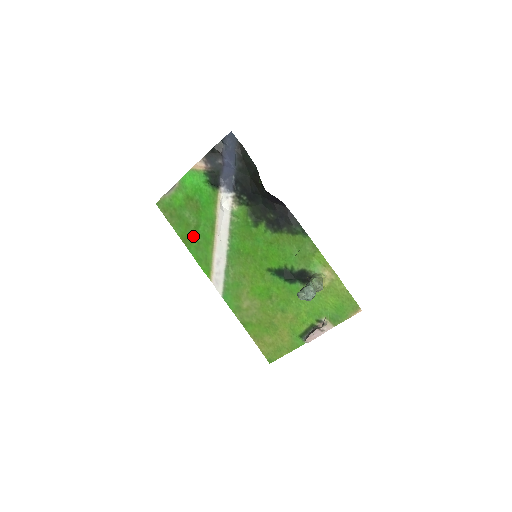
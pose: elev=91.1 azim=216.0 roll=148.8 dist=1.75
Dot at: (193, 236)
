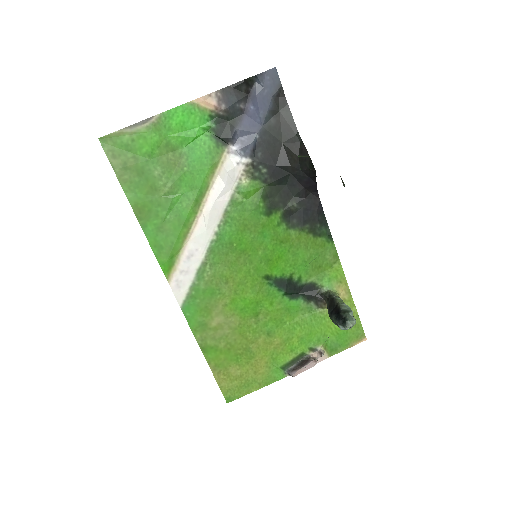
Dot at: (157, 208)
